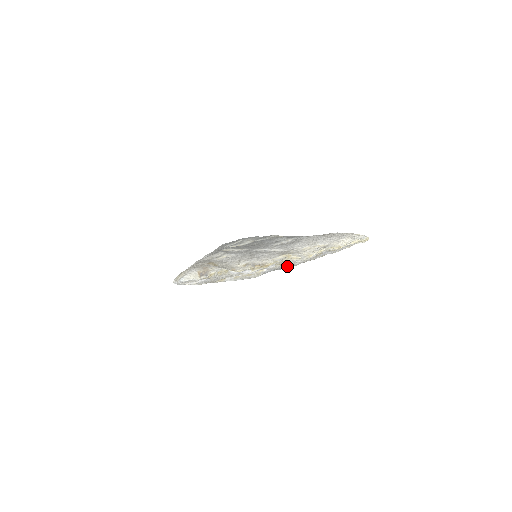
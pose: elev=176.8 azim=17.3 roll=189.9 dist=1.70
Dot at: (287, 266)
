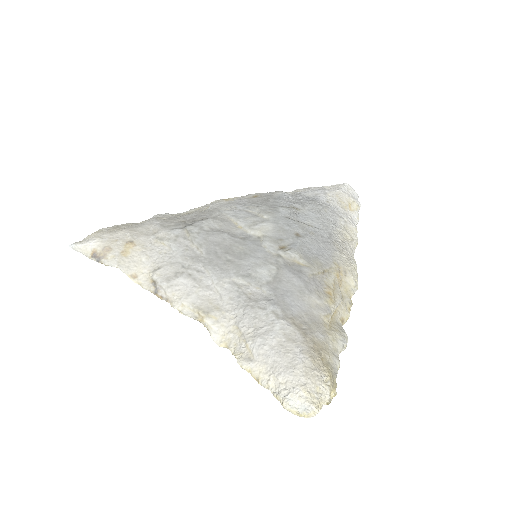
Dot at: occluded
